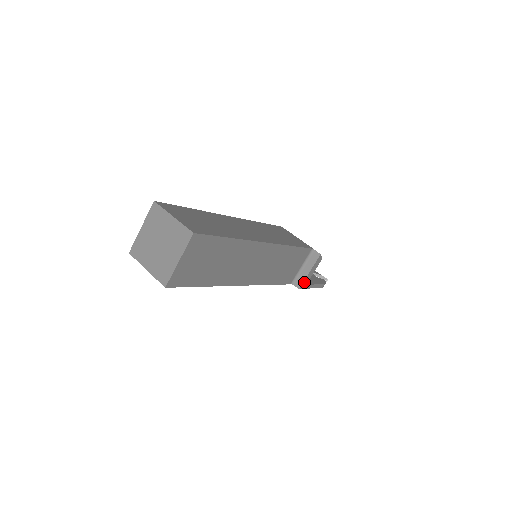
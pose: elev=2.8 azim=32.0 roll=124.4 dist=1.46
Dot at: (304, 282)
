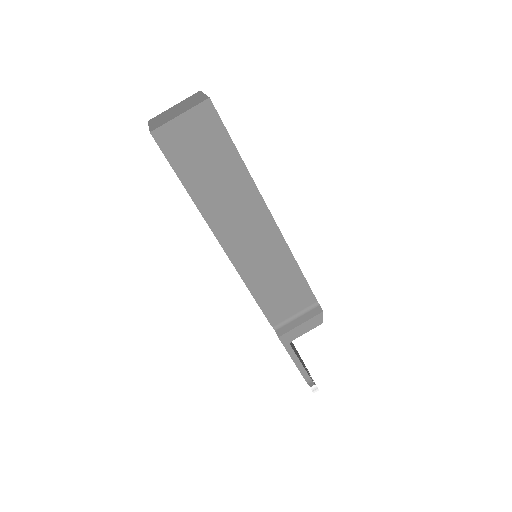
Dot at: (288, 334)
